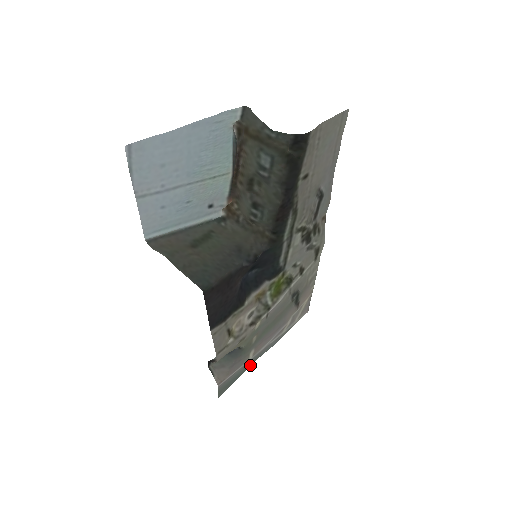
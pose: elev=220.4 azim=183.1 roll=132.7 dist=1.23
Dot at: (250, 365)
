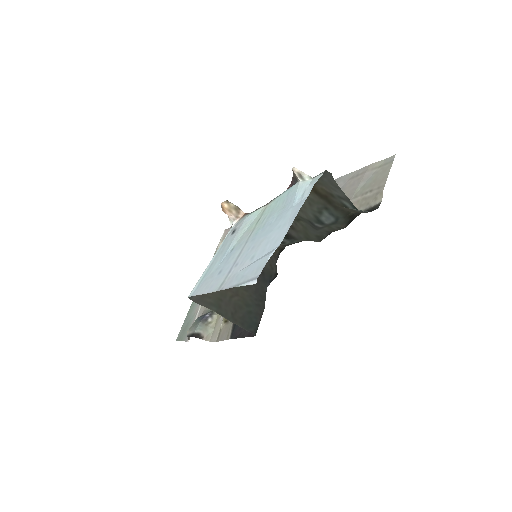
Dot at: occluded
